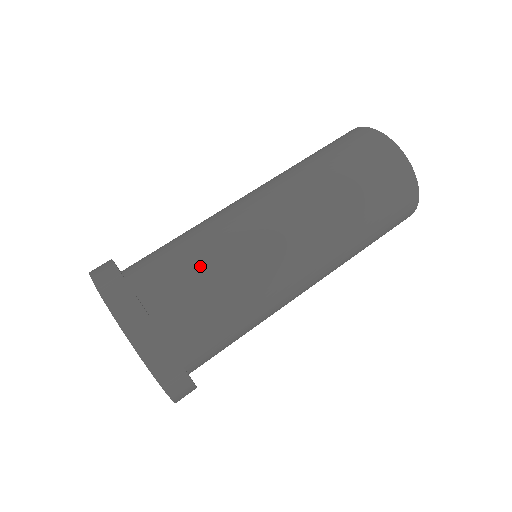
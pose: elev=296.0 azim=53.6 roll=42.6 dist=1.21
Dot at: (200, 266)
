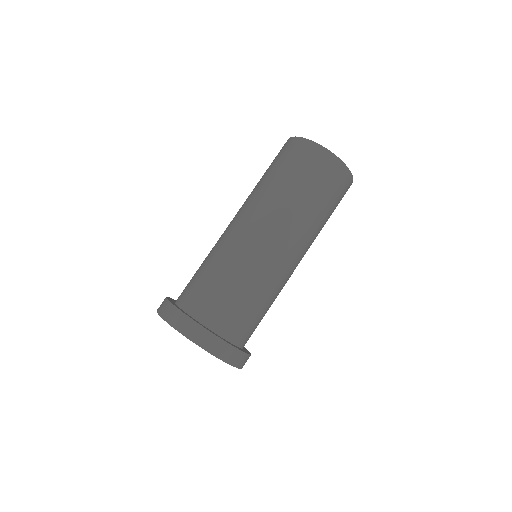
Dot at: (229, 288)
